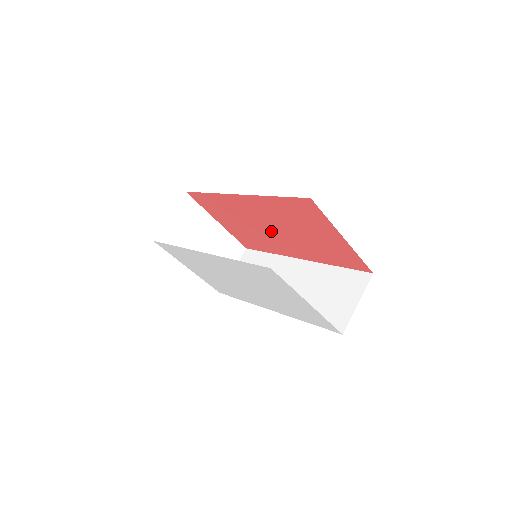
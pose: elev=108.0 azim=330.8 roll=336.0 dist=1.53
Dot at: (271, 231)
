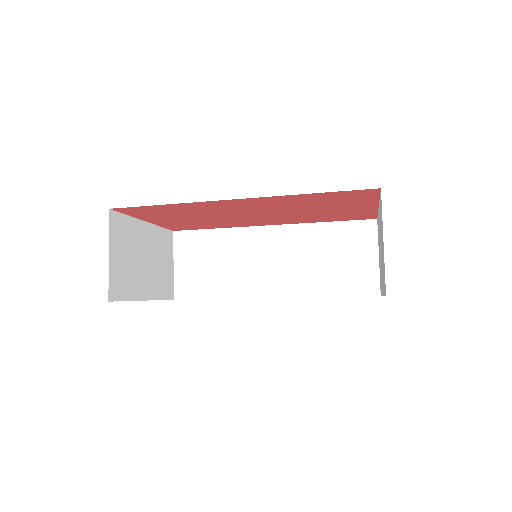
Dot at: (251, 215)
